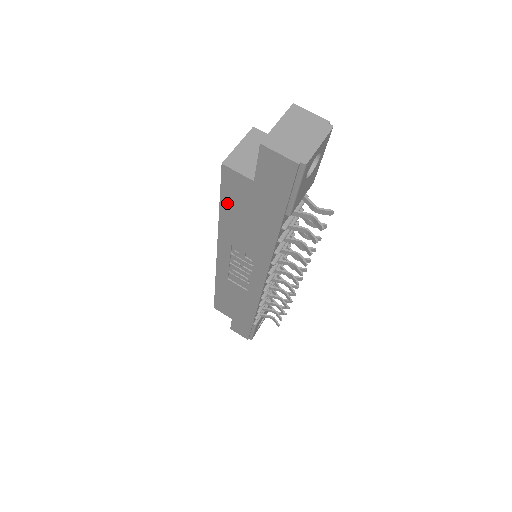
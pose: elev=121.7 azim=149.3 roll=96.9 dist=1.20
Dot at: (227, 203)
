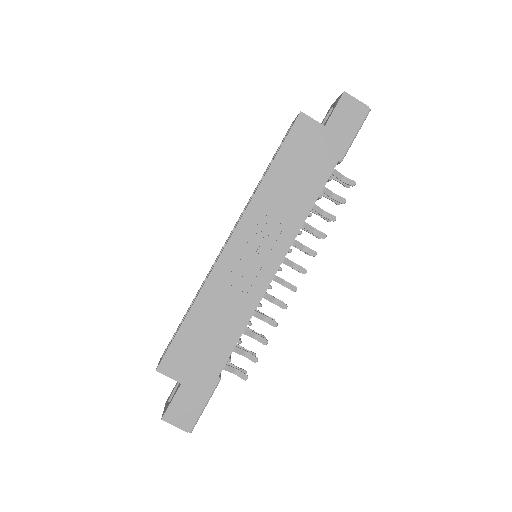
Dot at: (285, 155)
